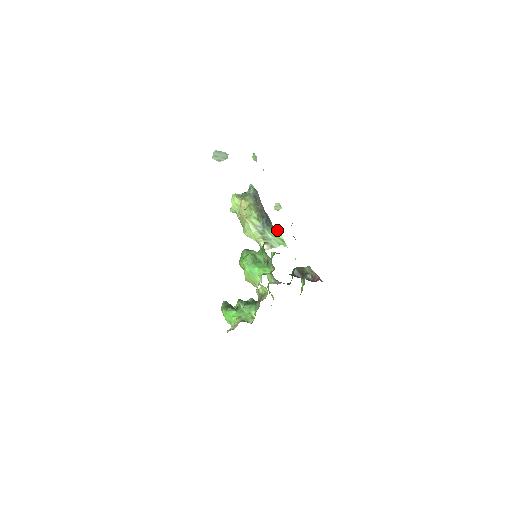
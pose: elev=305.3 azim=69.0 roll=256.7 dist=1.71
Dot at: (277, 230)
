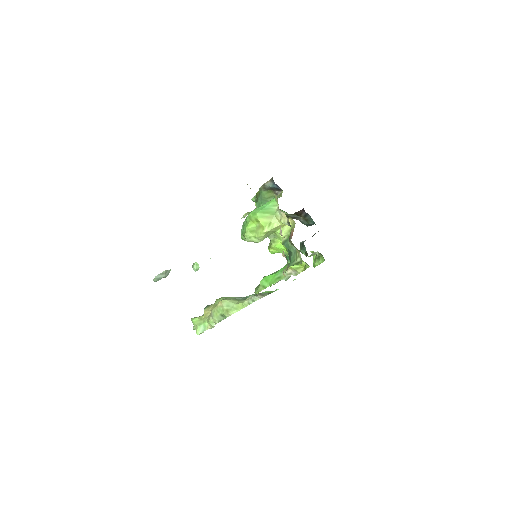
Dot at: occluded
